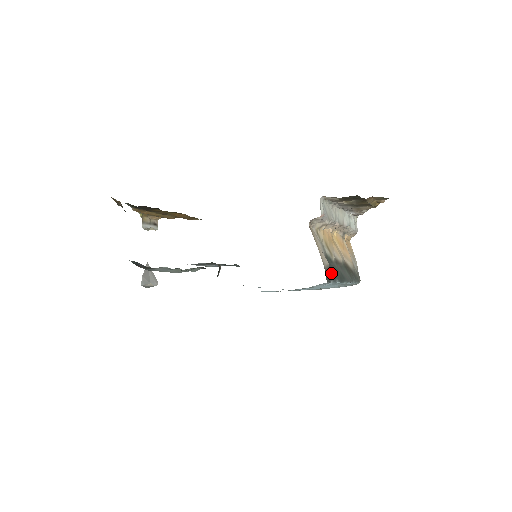
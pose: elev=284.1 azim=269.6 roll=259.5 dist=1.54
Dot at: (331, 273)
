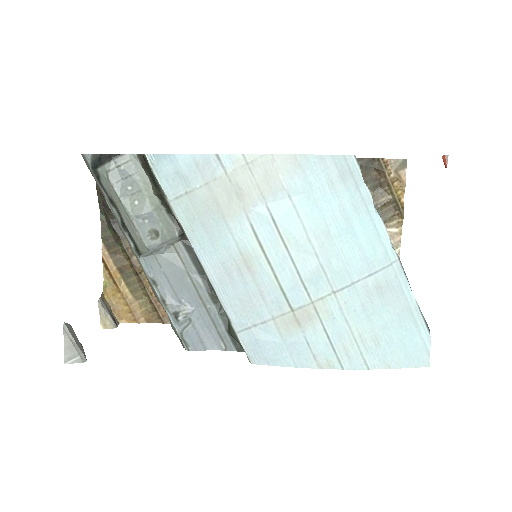
Dot at: occluded
